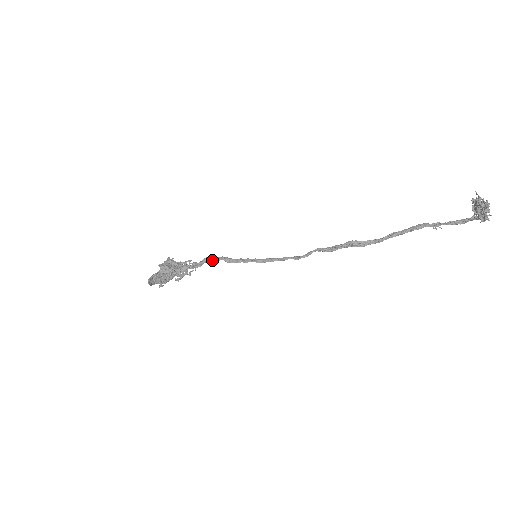
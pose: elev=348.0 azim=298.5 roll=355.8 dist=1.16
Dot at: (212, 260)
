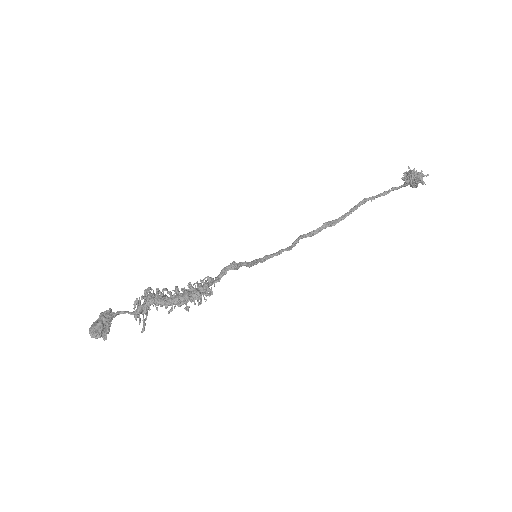
Dot at: (237, 268)
